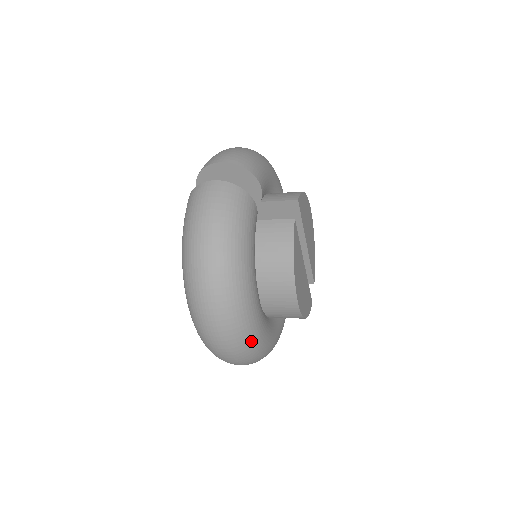
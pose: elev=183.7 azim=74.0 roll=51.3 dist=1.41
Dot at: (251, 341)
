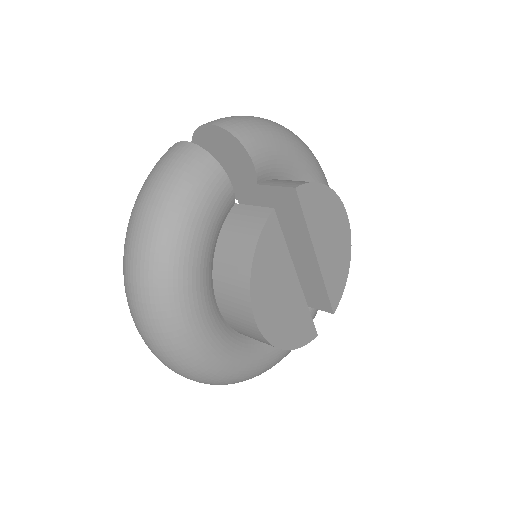
Dot at: (186, 351)
